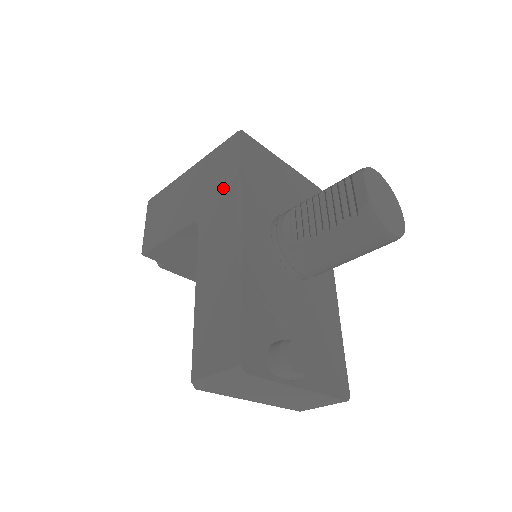
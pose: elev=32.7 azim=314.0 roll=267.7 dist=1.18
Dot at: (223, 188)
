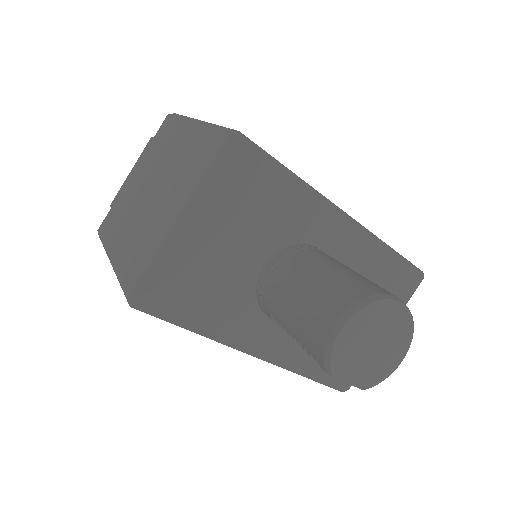
Dot at: occluded
